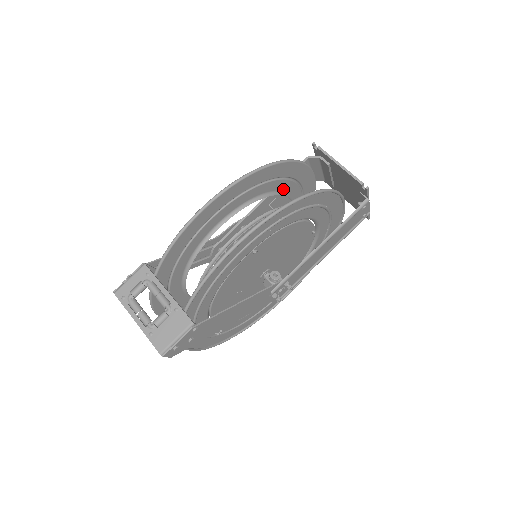
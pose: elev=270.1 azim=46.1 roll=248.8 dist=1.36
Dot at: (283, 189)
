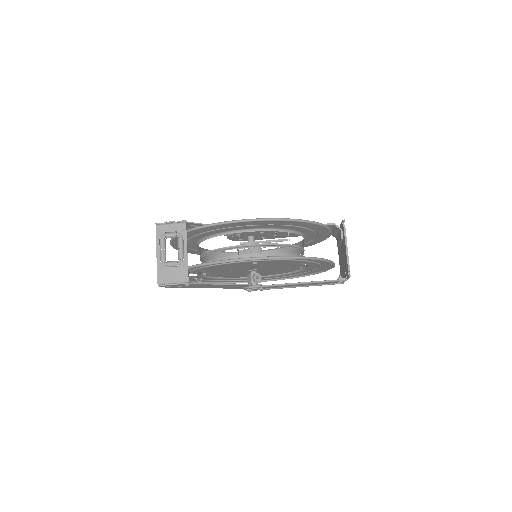
Dot at: (304, 232)
